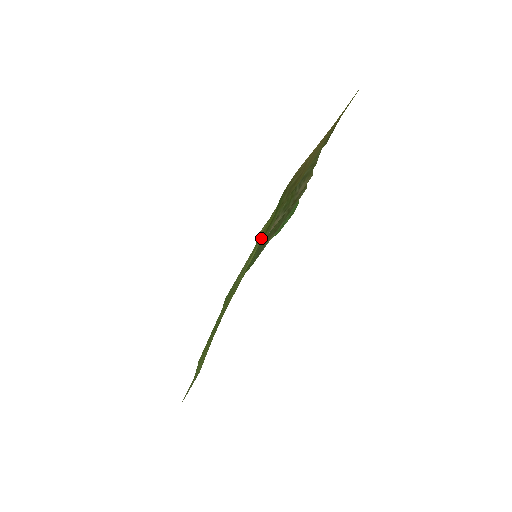
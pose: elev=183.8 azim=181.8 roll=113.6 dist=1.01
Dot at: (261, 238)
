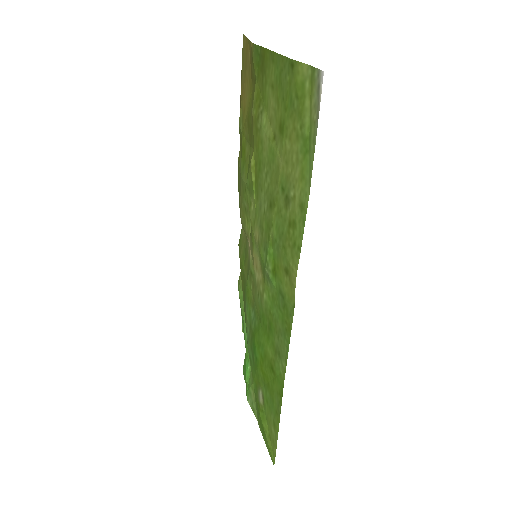
Dot at: (260, 114)
